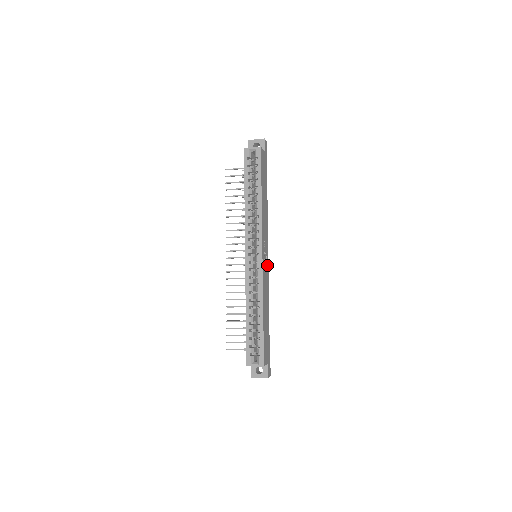
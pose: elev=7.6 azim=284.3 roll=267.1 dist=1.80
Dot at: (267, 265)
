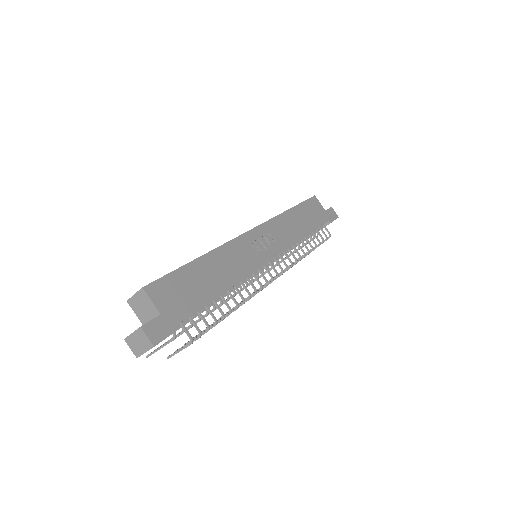
Dot at: (262, 259)
